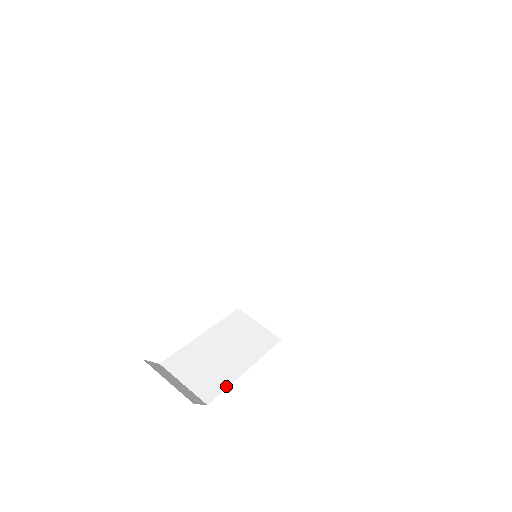
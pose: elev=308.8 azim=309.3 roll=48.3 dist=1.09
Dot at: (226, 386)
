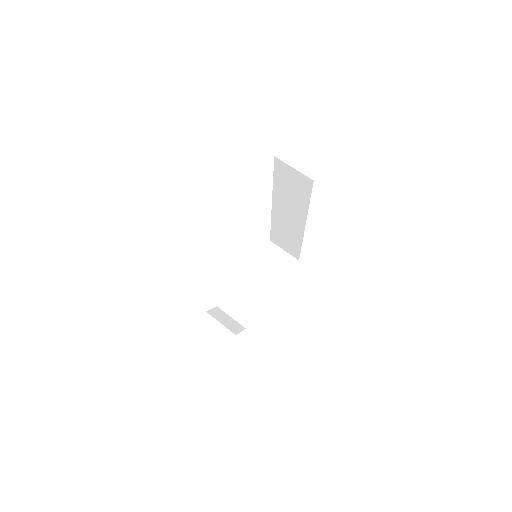
Dot at: (255, 315)
